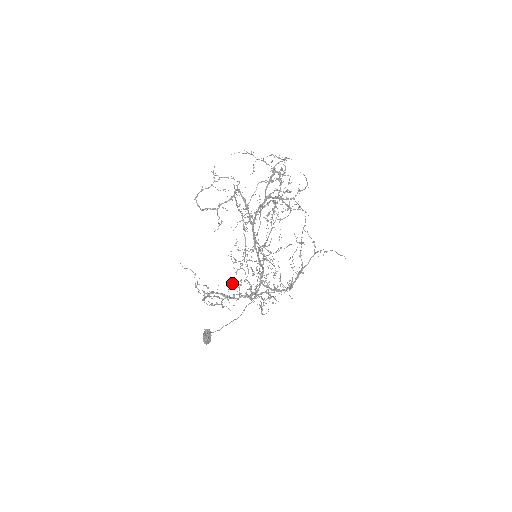
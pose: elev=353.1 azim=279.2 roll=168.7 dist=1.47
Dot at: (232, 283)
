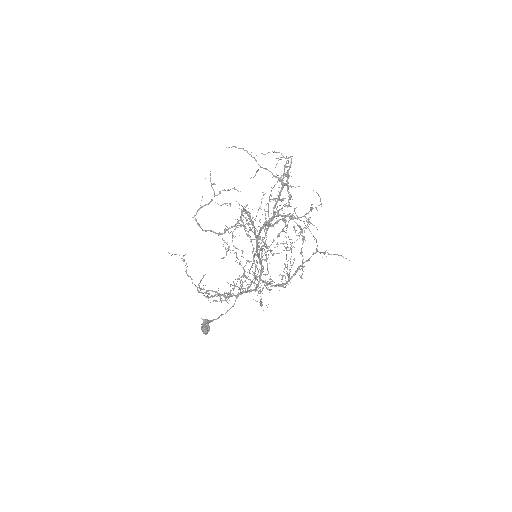
Dot at: (234, 288)
